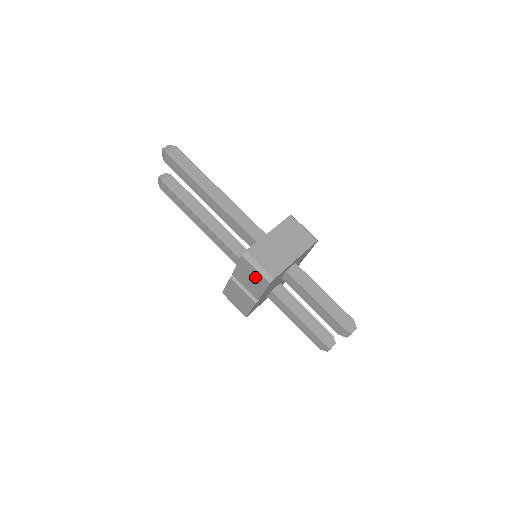
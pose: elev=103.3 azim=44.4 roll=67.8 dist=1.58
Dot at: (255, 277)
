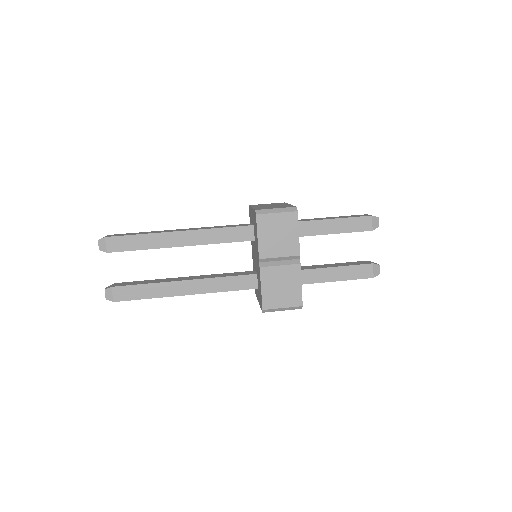
Dot at: (281, 225)
